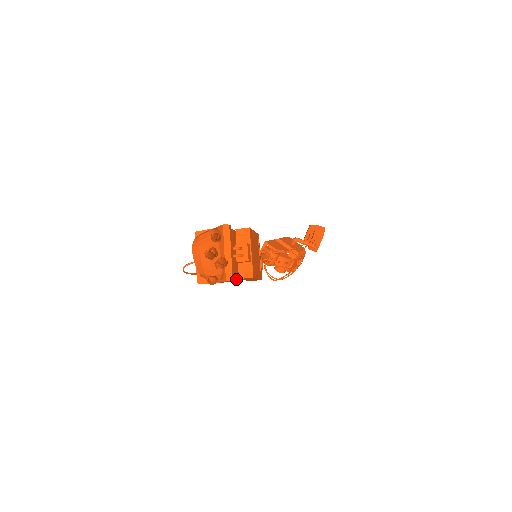
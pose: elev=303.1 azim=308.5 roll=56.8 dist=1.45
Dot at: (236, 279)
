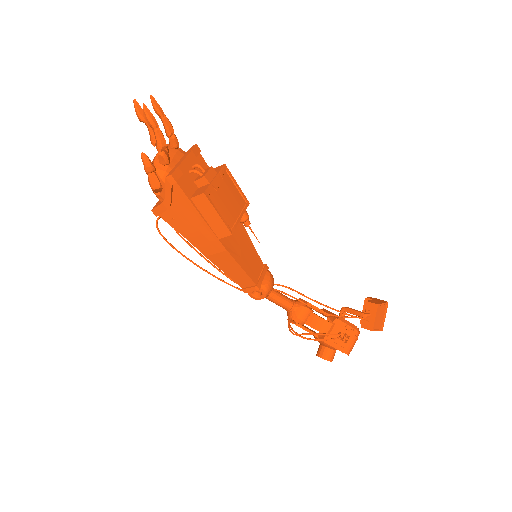
Dot at: (190, 204)
